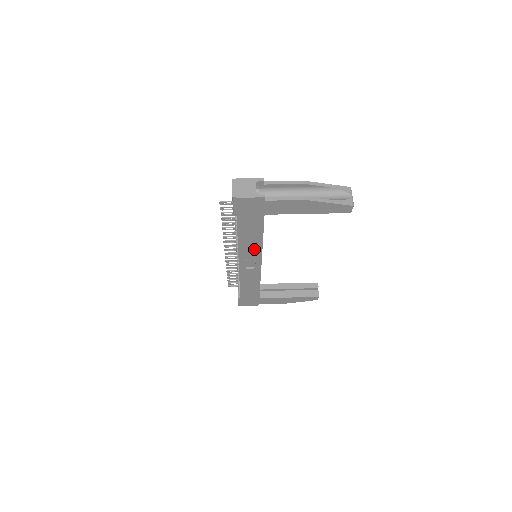
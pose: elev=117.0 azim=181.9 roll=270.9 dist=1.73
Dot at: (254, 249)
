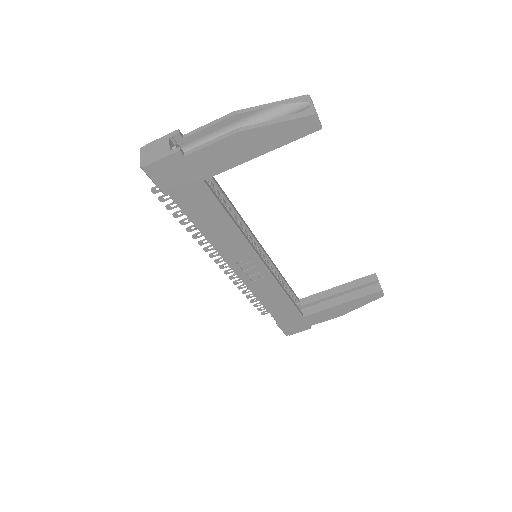
Dot at: (236, 243)
